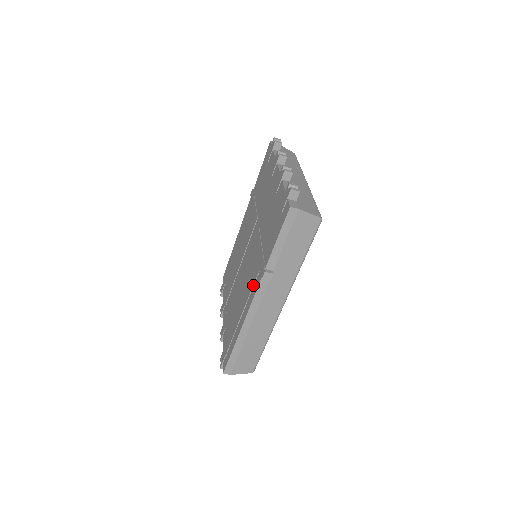
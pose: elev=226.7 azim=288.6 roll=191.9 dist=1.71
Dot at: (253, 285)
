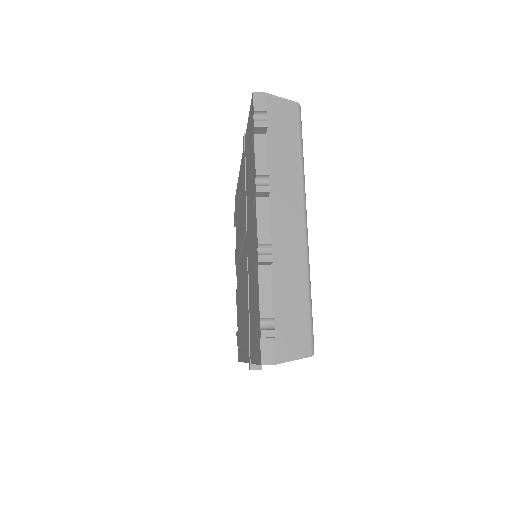
Dot at: (246, 344)
